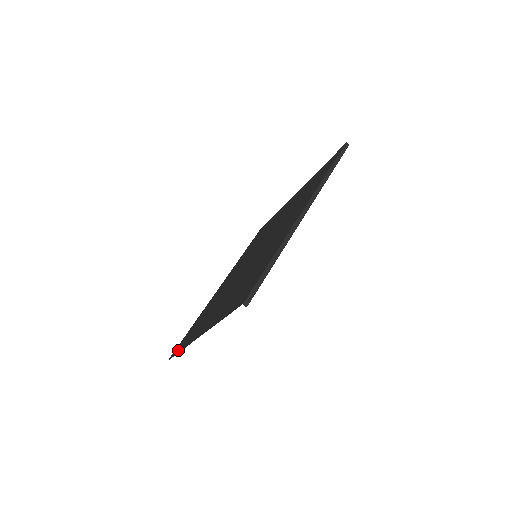
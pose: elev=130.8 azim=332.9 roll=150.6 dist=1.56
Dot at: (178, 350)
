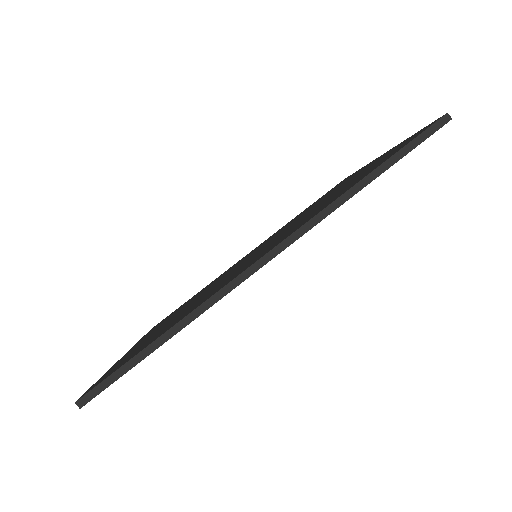
Dot at: occluded
